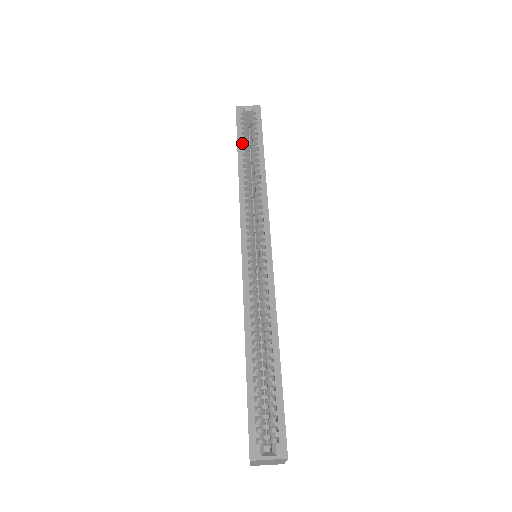
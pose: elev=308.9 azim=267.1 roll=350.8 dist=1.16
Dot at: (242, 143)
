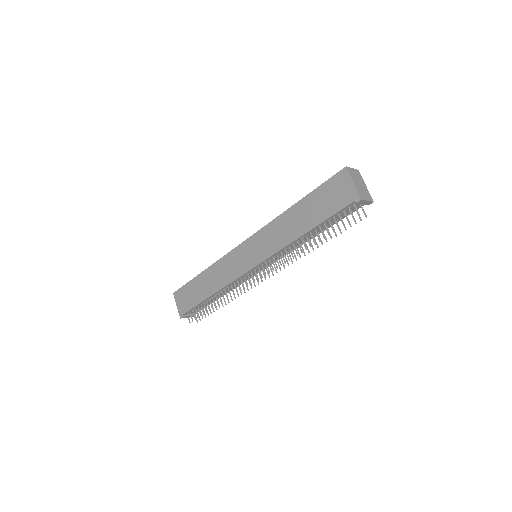
Dot at: occluded
